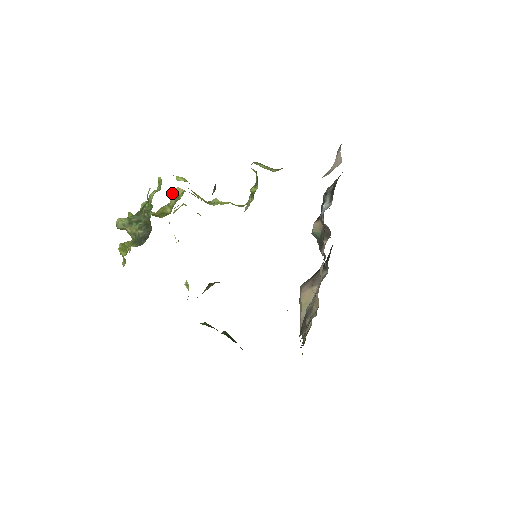
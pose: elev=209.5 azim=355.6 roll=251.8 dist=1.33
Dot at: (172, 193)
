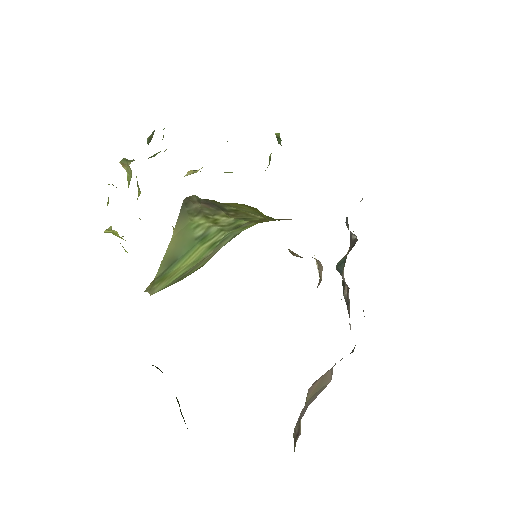
Dot at: (191, 172)
